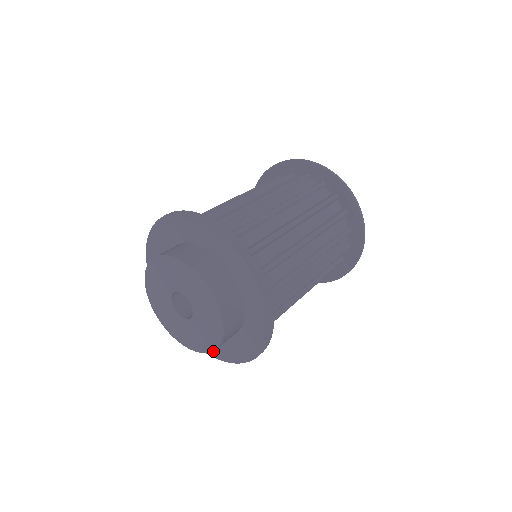
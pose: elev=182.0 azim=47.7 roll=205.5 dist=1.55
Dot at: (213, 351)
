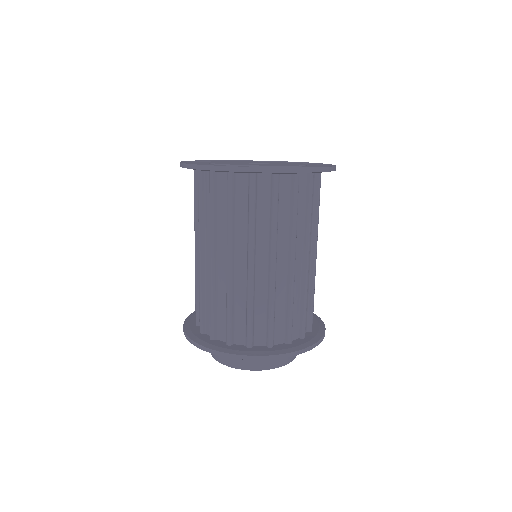
Dot at: occluded
